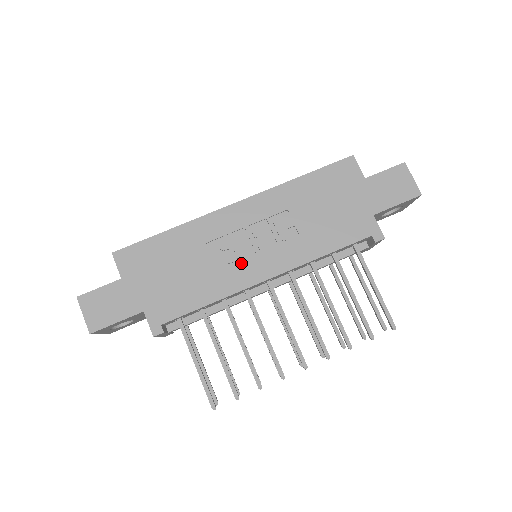
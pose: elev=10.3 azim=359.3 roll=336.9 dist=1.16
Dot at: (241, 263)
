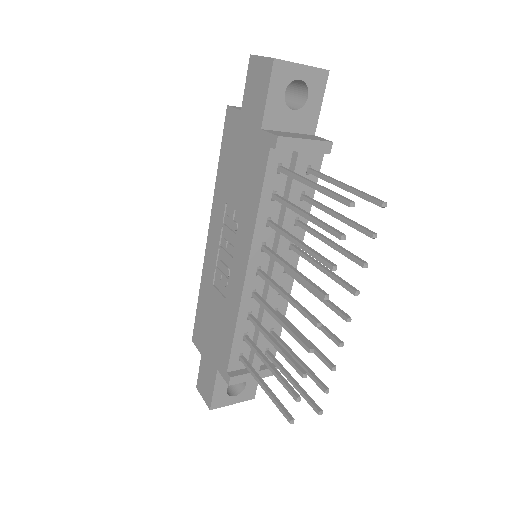
Dot at: (230, 277)
